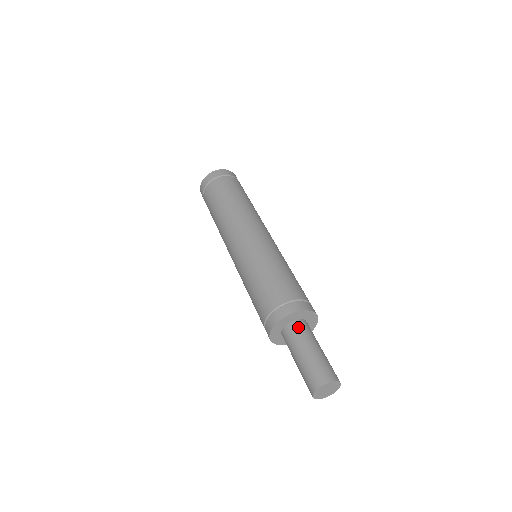
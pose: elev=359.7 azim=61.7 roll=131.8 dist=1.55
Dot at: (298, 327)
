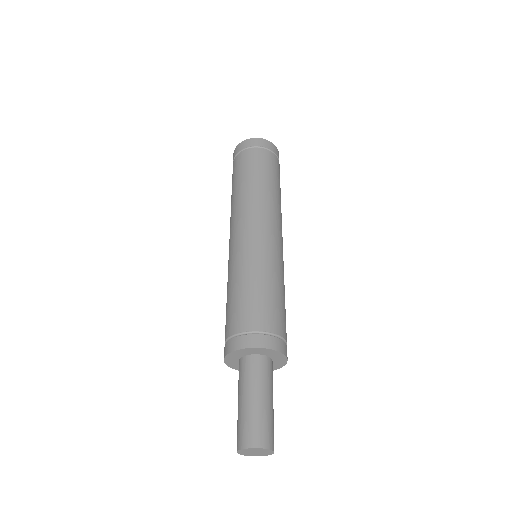
Dot at: (243, 366)
